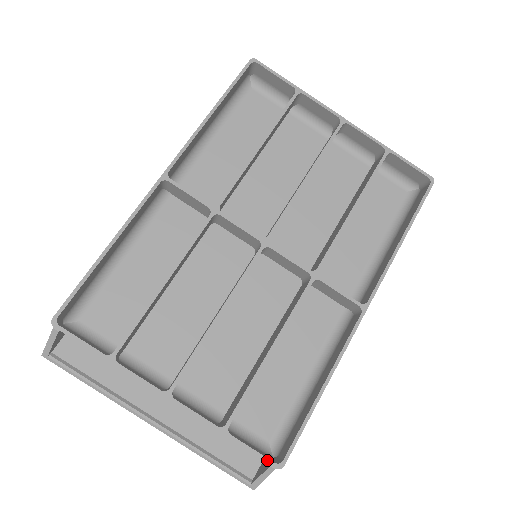
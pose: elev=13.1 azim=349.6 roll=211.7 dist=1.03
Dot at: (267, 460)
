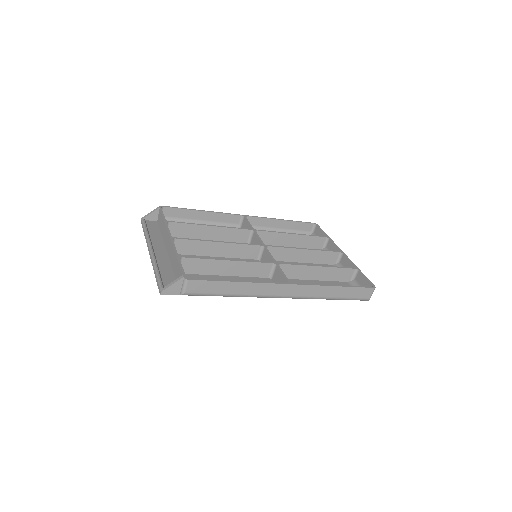
Dot at: (184, 273)
